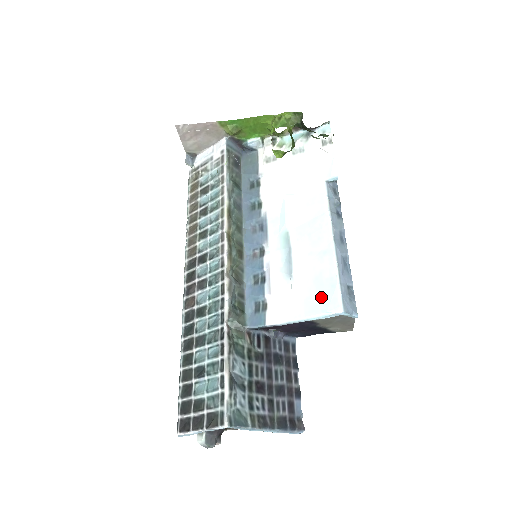
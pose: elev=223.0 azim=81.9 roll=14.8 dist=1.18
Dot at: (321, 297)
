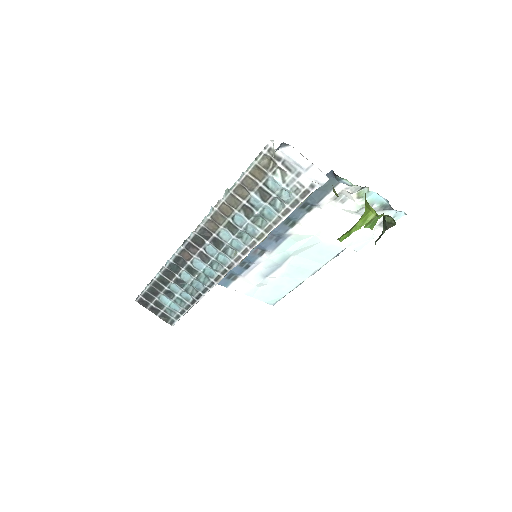
Dot at: (270, 296)
